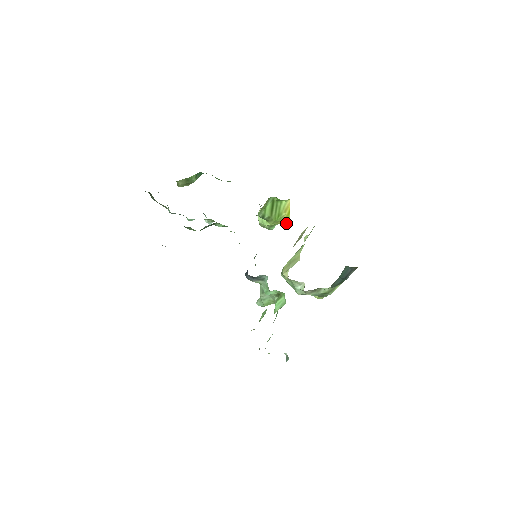
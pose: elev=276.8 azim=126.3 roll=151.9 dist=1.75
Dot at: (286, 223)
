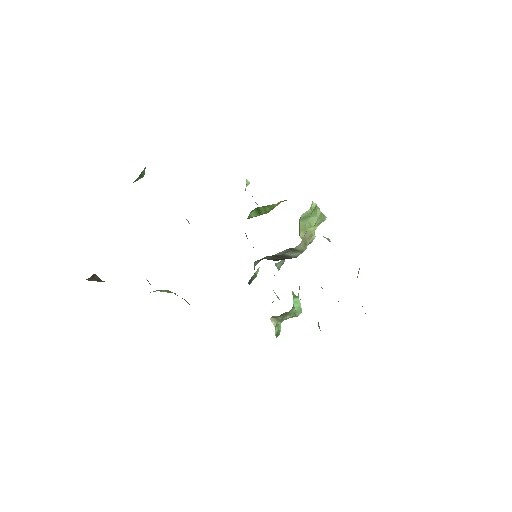
Dot at: occluded
